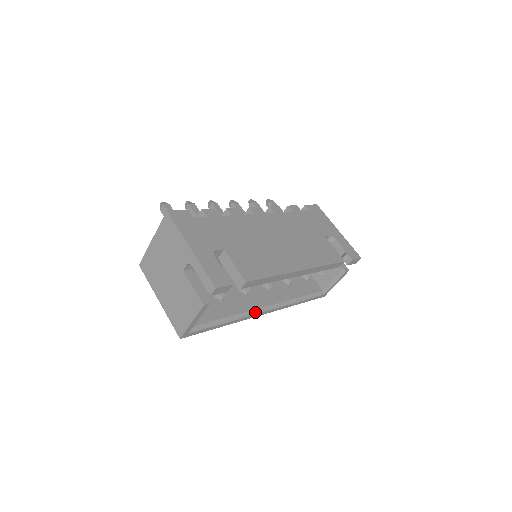
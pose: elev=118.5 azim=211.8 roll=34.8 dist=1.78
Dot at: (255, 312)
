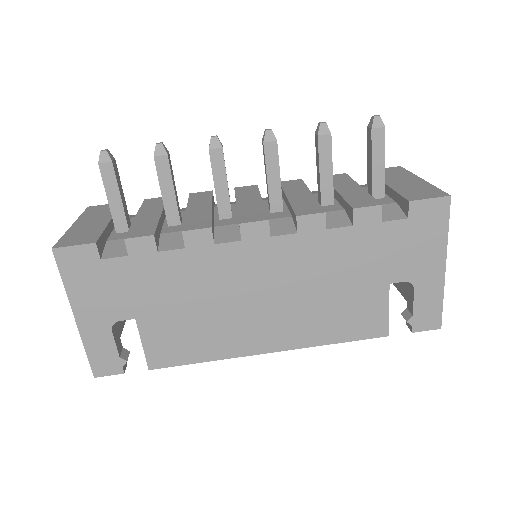
Dot at: occluded
